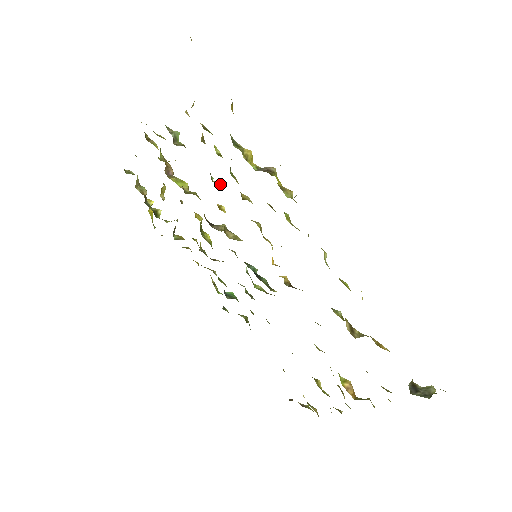
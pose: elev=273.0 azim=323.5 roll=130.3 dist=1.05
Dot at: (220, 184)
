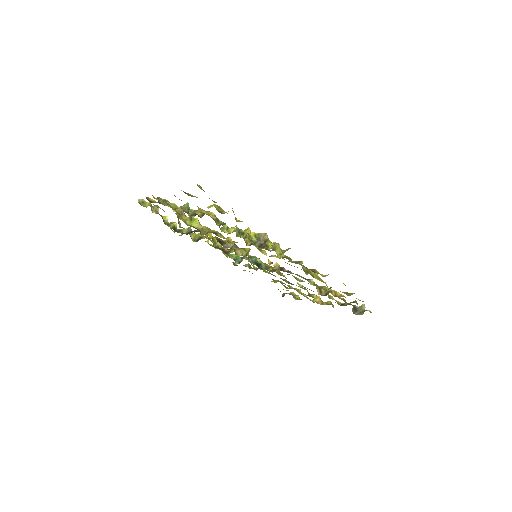
Dot at: (227, 233)
